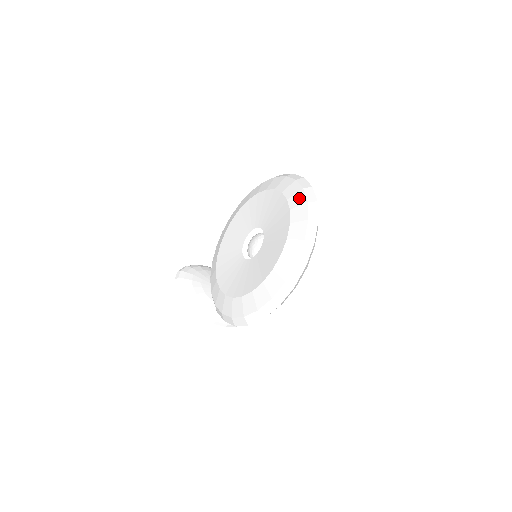
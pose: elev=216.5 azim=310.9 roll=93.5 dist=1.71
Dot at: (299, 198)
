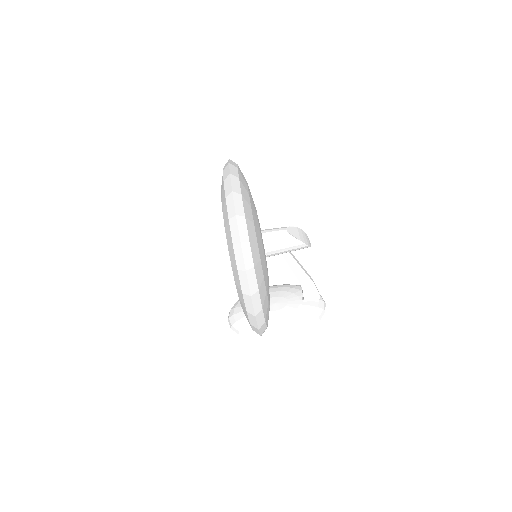
Dot at: (222, 183)
